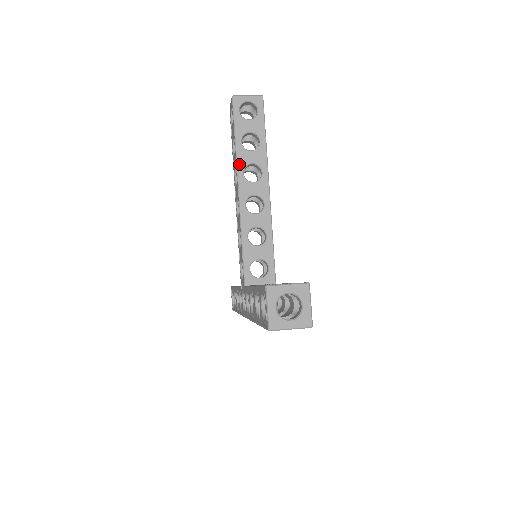
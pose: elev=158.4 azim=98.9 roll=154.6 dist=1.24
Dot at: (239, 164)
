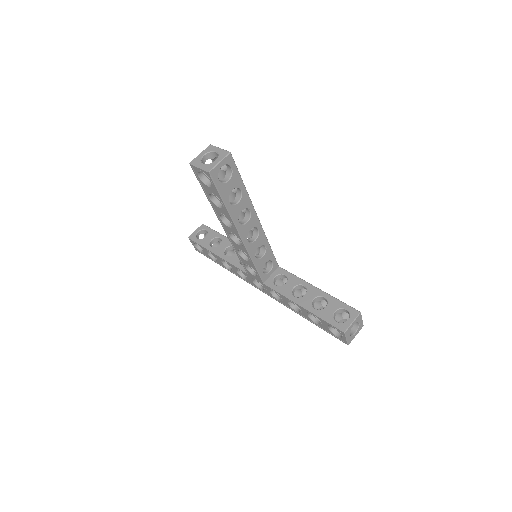
Dot at: (234, 219)
